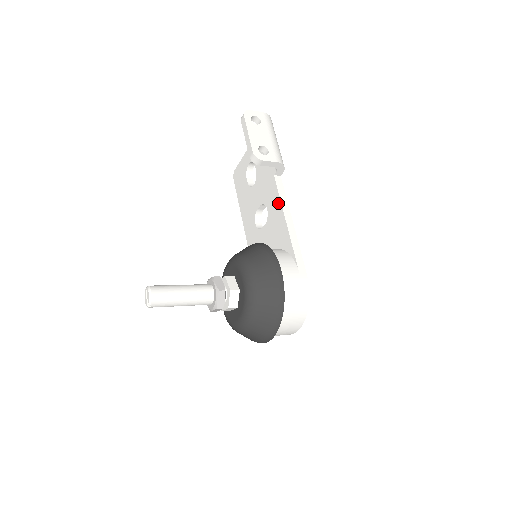
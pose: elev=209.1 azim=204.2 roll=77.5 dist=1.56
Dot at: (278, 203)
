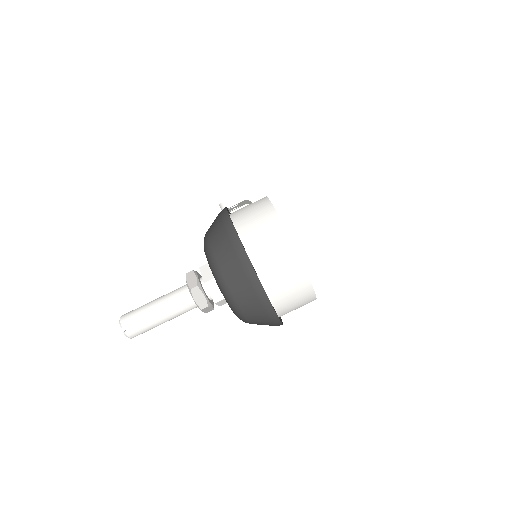
Dot at: occluded
